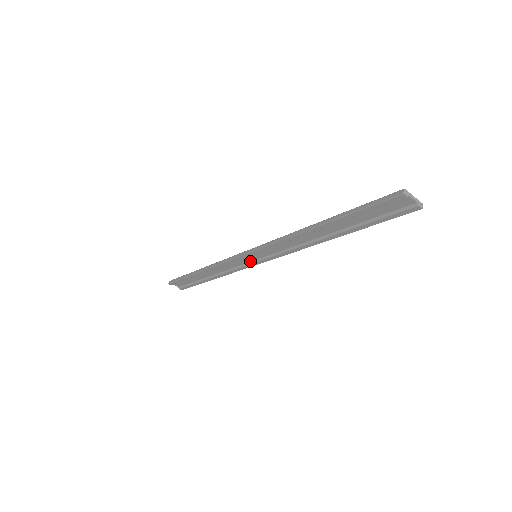
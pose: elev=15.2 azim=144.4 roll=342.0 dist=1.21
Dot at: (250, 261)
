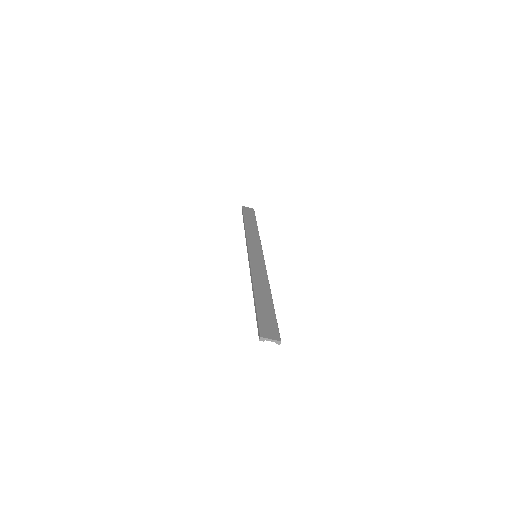
Dot at: (258, 252)
